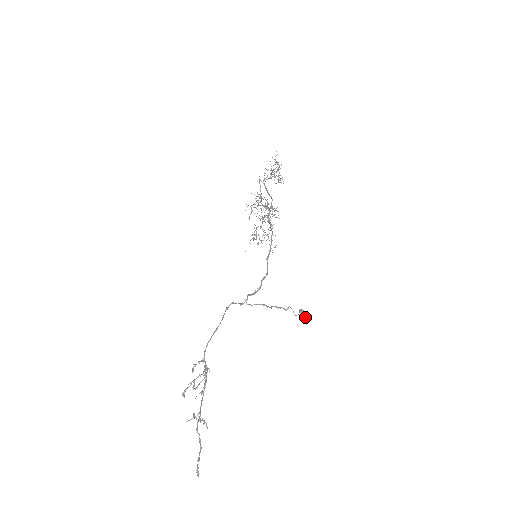
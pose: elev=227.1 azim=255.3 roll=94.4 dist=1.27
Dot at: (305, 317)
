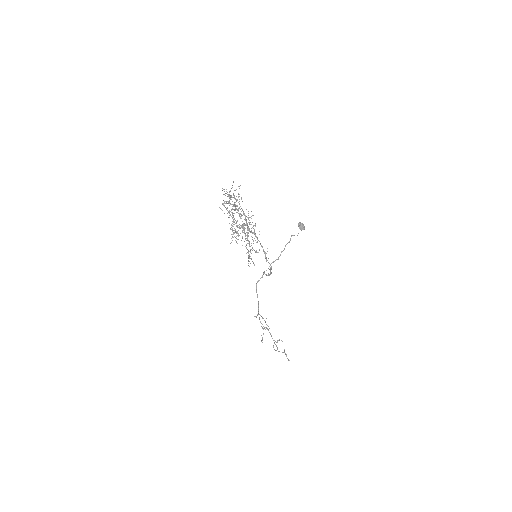
Dot at: (304, 228)
